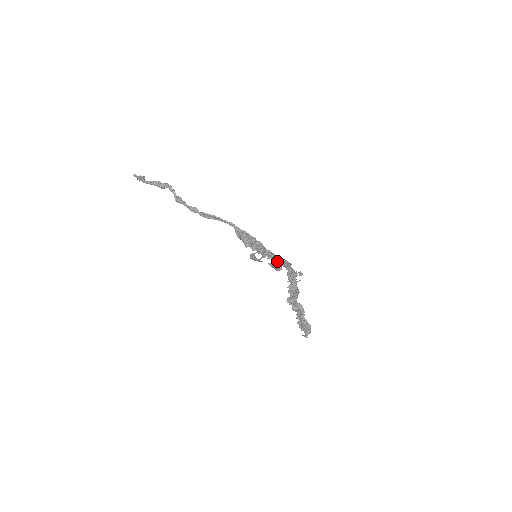
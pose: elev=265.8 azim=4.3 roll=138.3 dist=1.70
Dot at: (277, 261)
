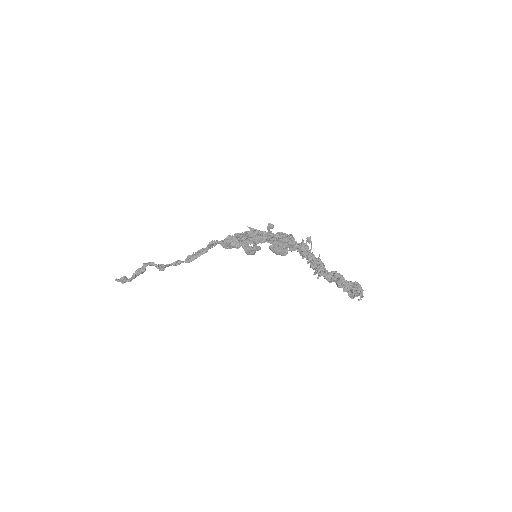
Dot at: (274, 239)
